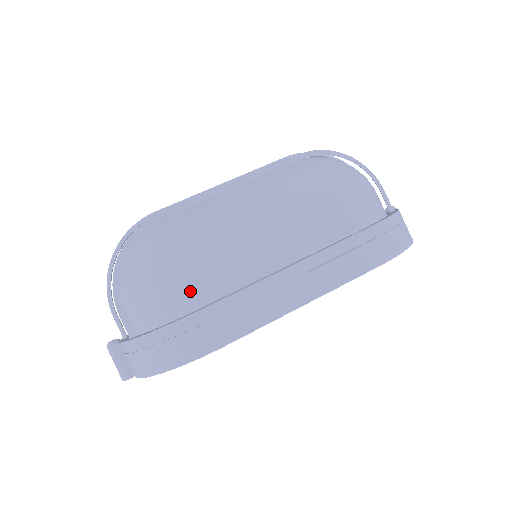
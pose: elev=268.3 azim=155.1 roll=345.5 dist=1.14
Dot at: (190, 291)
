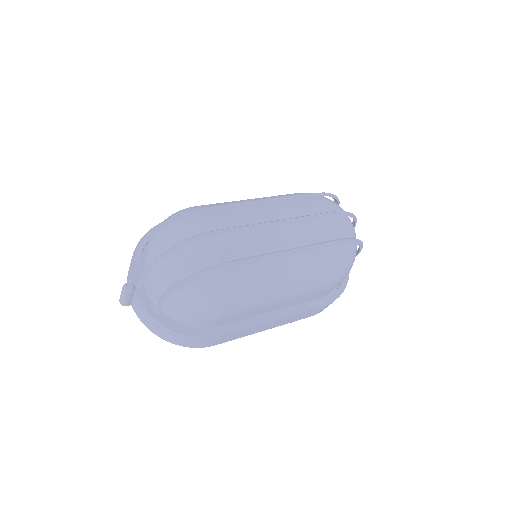
Dot at: (218, 321)
